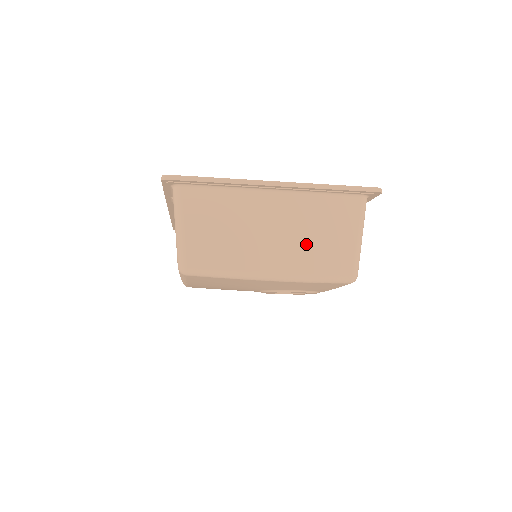
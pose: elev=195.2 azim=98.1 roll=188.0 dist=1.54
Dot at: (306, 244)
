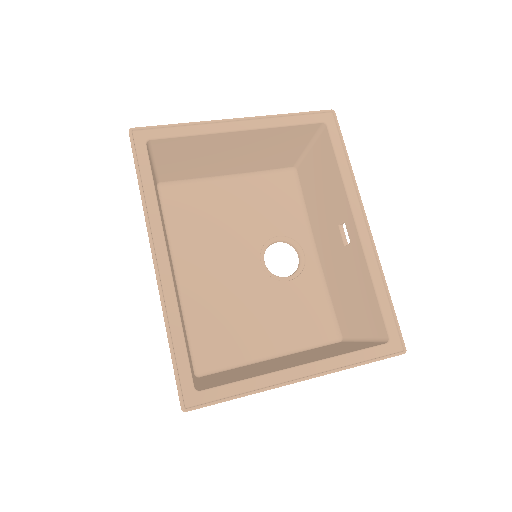
Dot at: occluded
